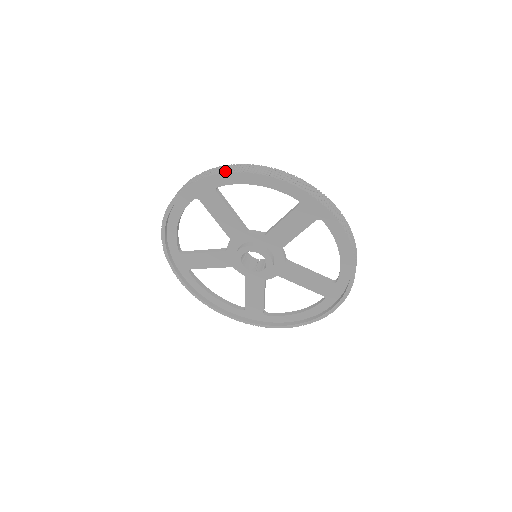
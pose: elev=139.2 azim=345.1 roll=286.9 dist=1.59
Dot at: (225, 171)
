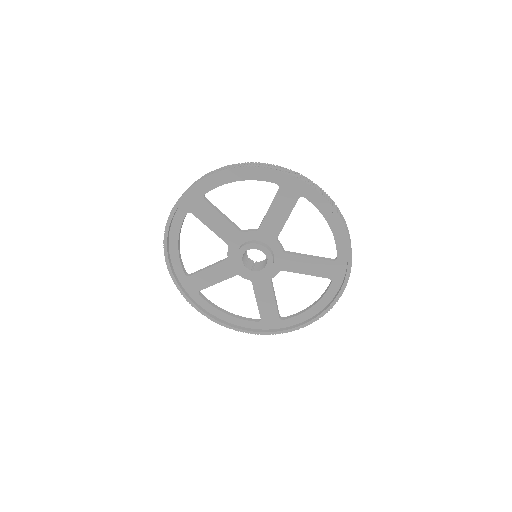
Dot at: (326, 197)
